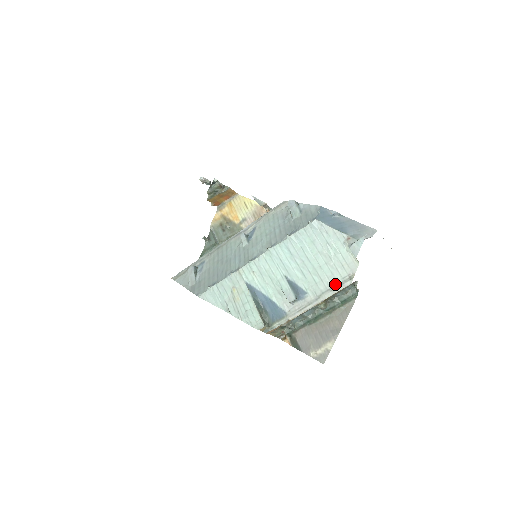
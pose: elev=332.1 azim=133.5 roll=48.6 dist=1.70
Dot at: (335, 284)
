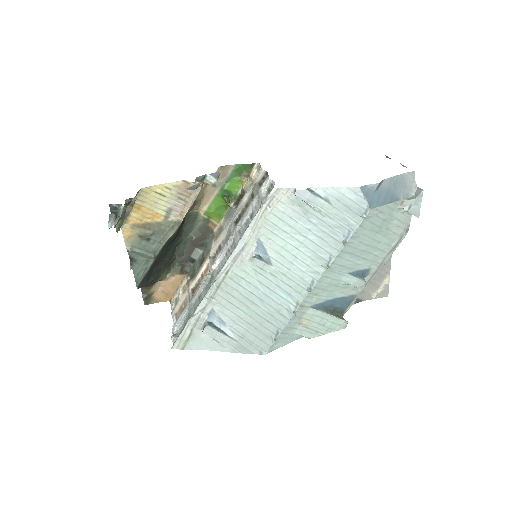
Dot at: (394, 244)
